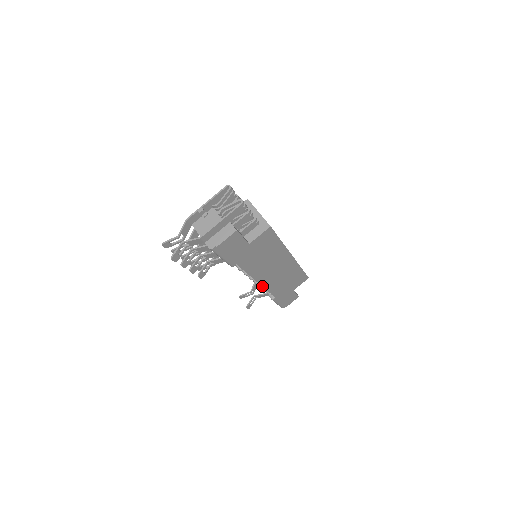
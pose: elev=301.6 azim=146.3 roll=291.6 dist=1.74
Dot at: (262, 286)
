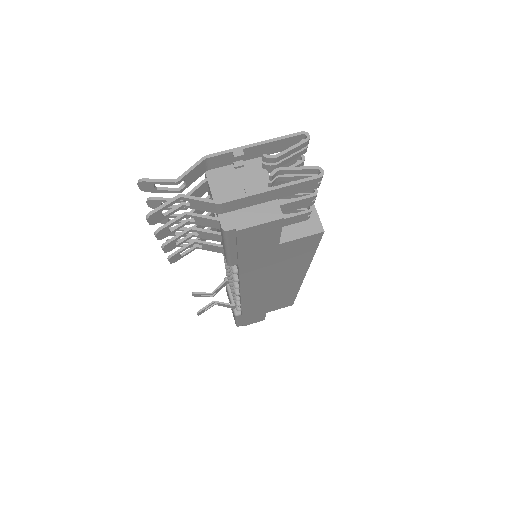
Dot at: (241, 299)
